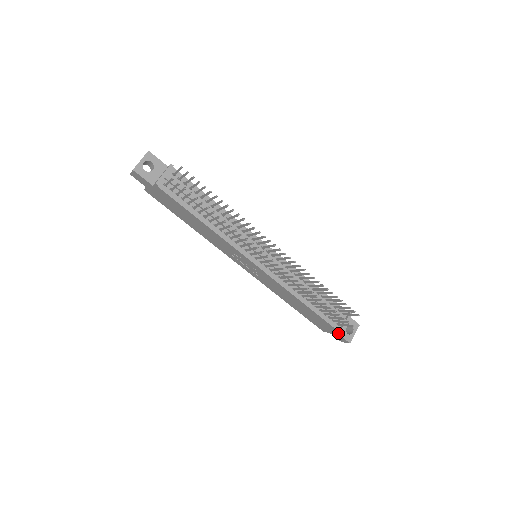
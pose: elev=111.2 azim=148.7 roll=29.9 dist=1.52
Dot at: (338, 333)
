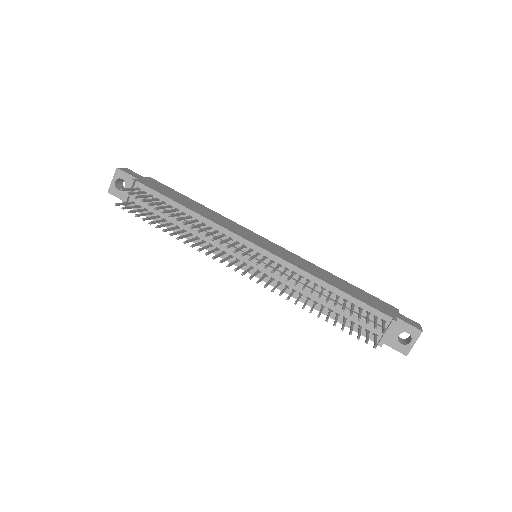
Dot at: (385, 343)
